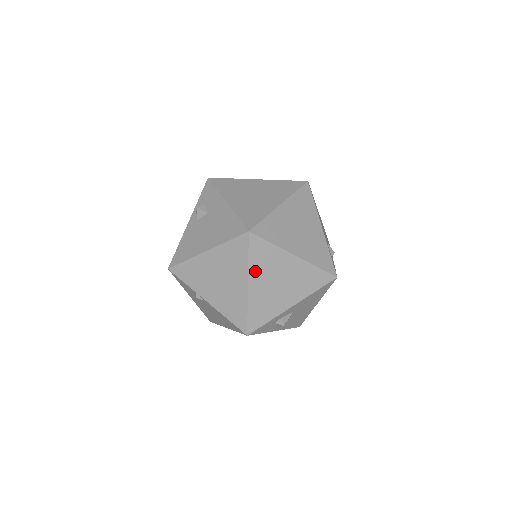
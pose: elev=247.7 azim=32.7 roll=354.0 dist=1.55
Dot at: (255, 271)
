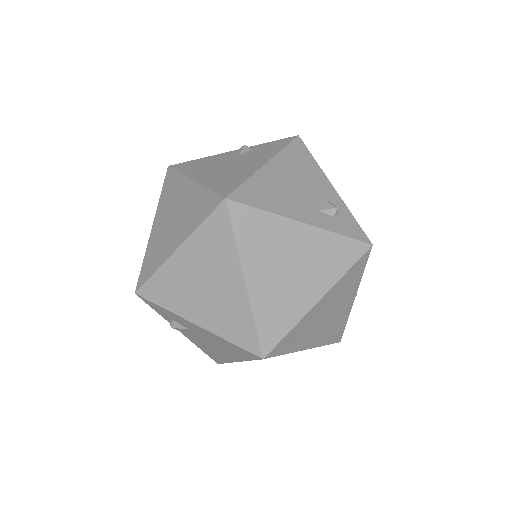
Dot at: (300, 345)
